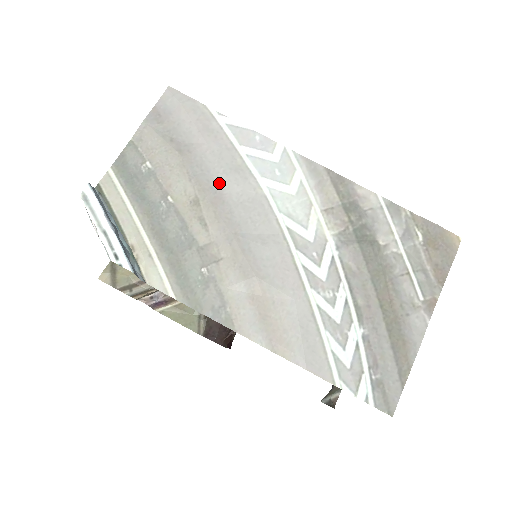
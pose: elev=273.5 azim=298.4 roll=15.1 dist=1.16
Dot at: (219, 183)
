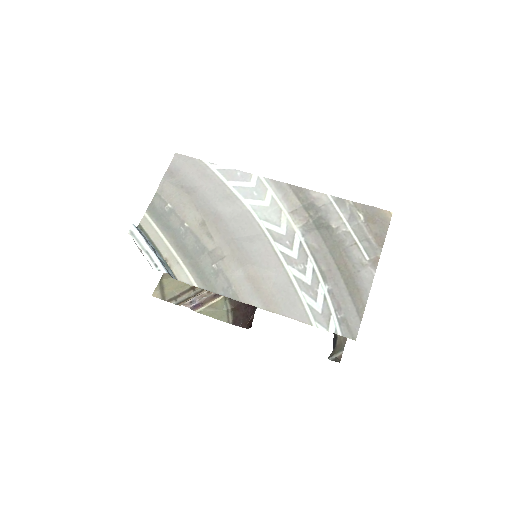
Dot at: (217, 208)
